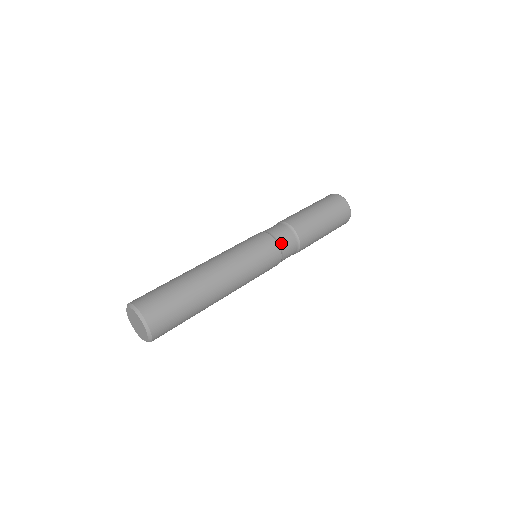
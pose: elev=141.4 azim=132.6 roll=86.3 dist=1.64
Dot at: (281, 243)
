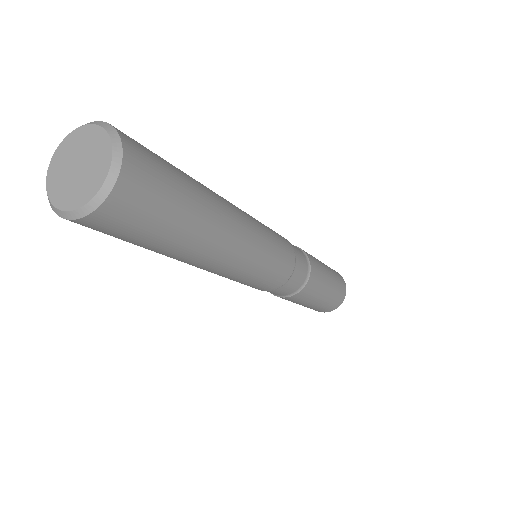
Dot at: occluded
